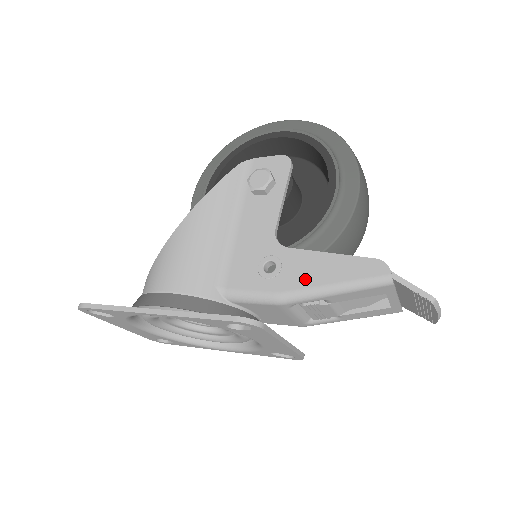
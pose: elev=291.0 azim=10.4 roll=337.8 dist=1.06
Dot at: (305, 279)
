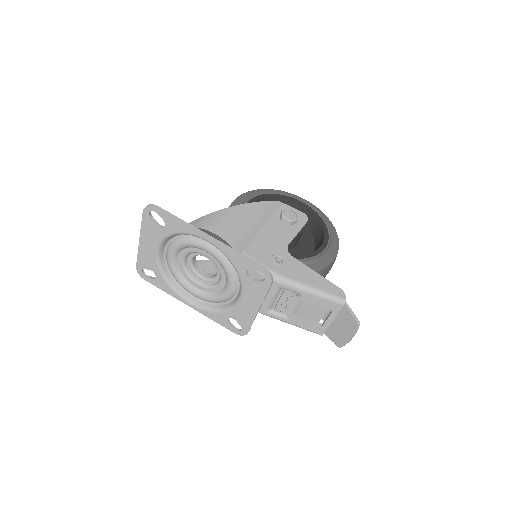
Dot at: (298, 276)
